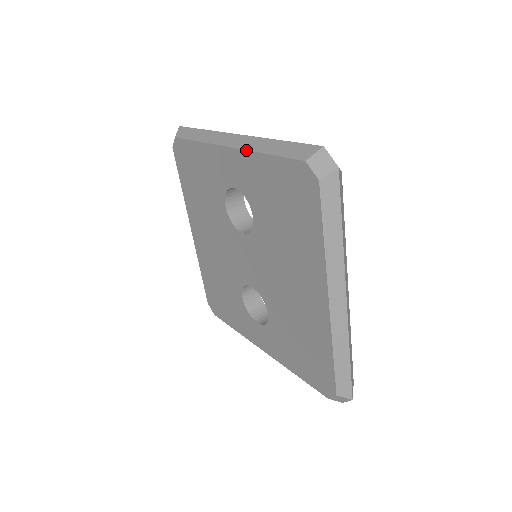
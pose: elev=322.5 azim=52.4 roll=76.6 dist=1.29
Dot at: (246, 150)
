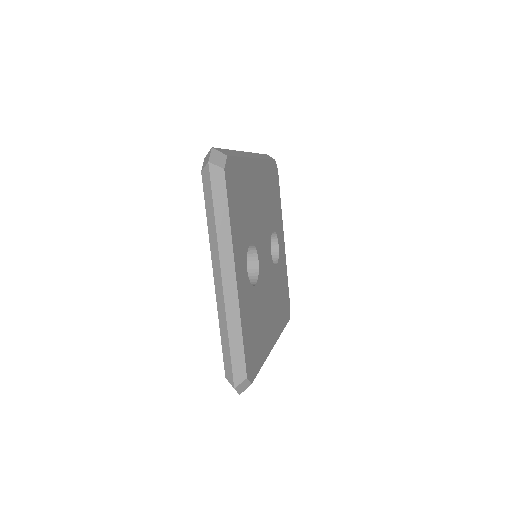
Dot at: occluded
